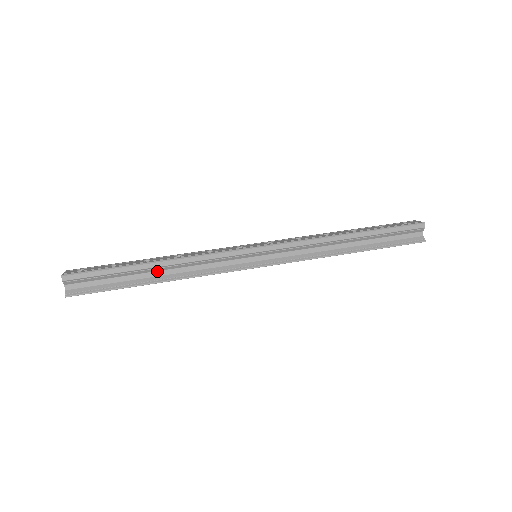
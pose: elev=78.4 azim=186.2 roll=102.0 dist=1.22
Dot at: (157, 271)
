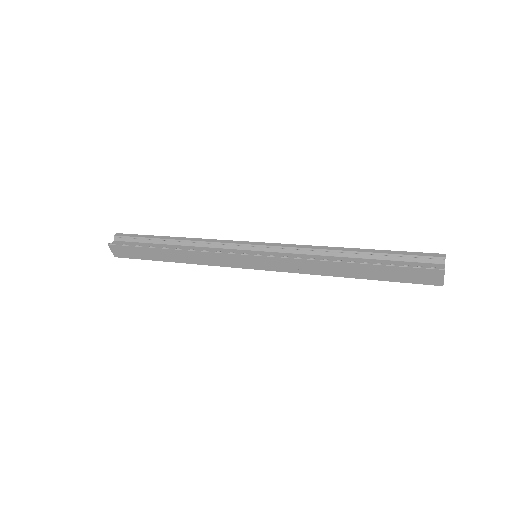
Dot at: (174, 245)
